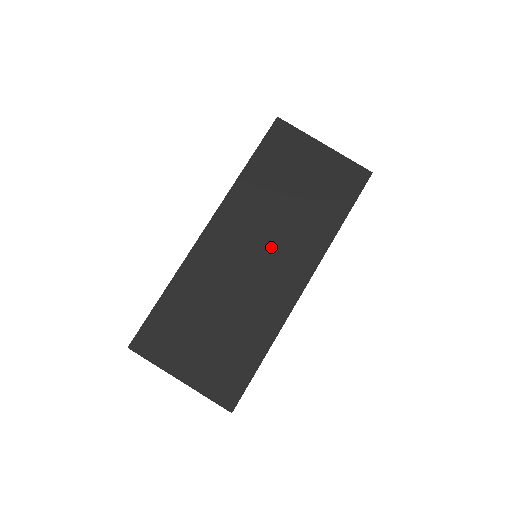
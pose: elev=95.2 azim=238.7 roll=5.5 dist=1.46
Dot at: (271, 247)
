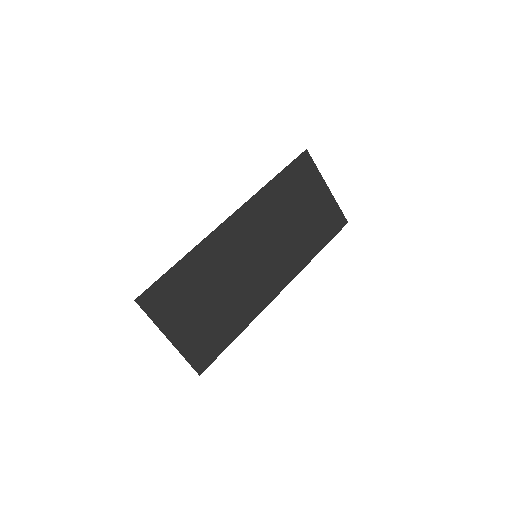
Dot at: (269, 253)
